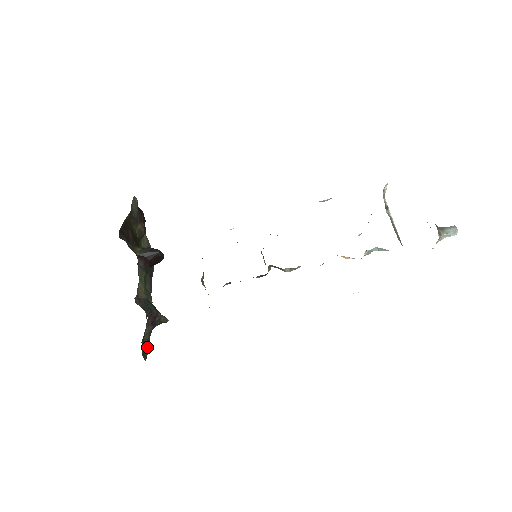
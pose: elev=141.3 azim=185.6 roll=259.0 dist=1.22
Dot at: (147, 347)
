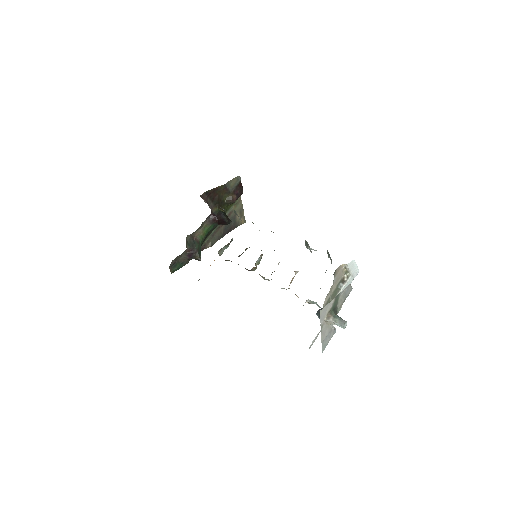
Dot at: (179, 266)
